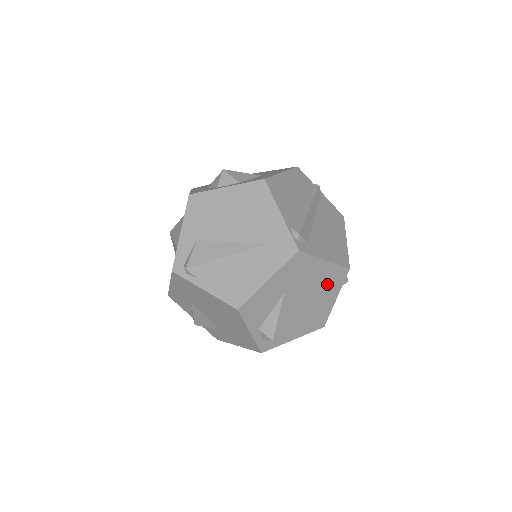
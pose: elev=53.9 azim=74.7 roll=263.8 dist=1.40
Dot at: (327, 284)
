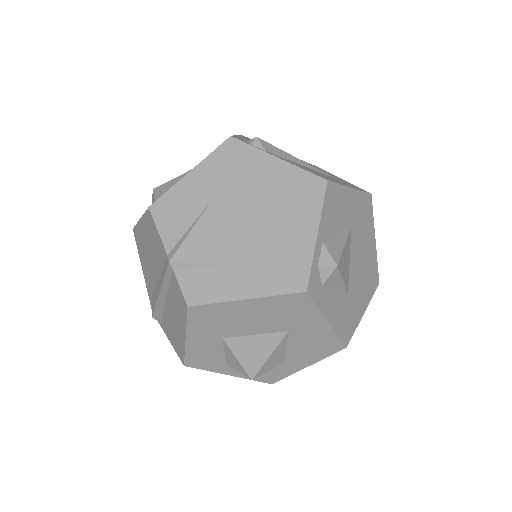
Dot at: (367, 275)
